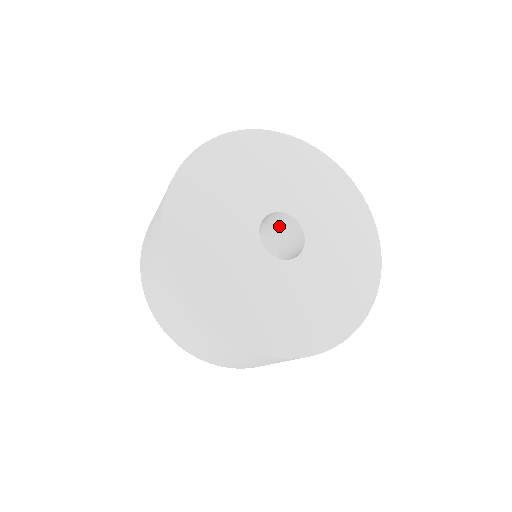
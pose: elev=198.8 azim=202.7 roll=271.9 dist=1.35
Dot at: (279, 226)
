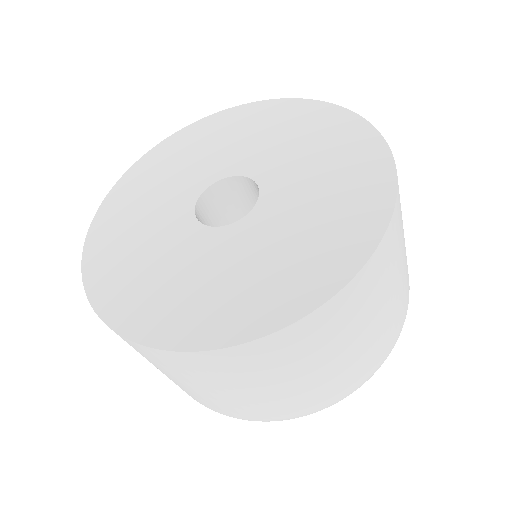
Dot at: occluded
